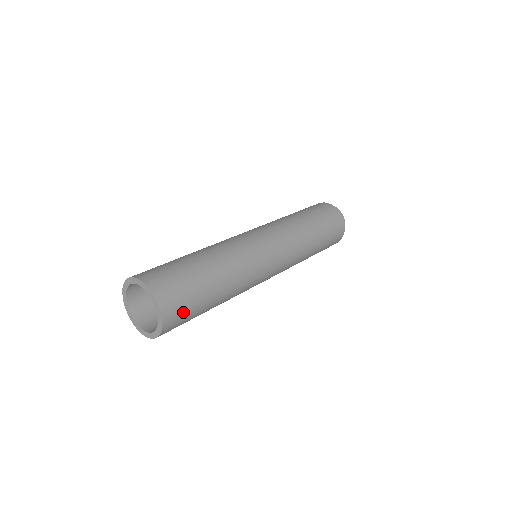
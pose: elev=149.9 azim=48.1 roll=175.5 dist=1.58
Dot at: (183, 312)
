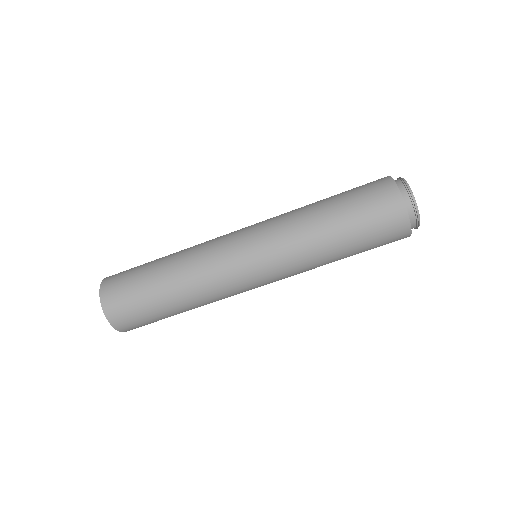
Dot at: (139, 323)
